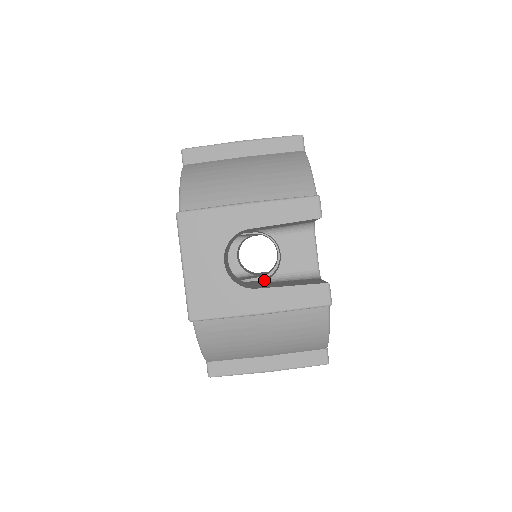
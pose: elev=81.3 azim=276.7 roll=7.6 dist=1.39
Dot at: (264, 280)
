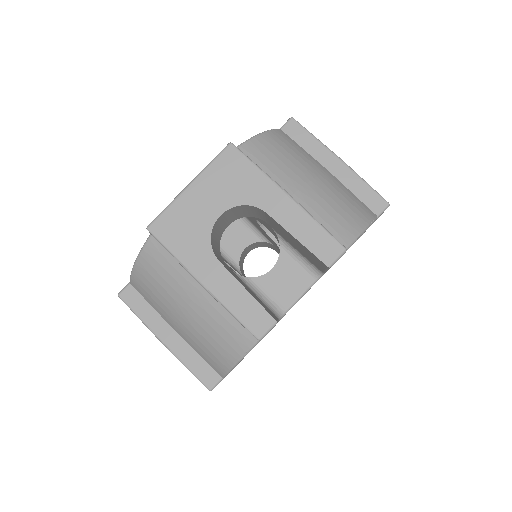
Dot at: occluded
